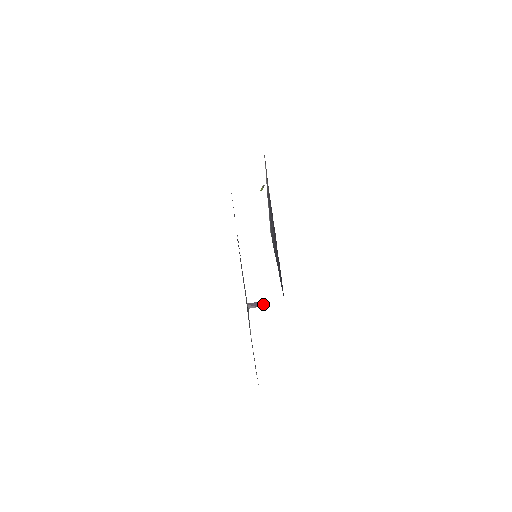
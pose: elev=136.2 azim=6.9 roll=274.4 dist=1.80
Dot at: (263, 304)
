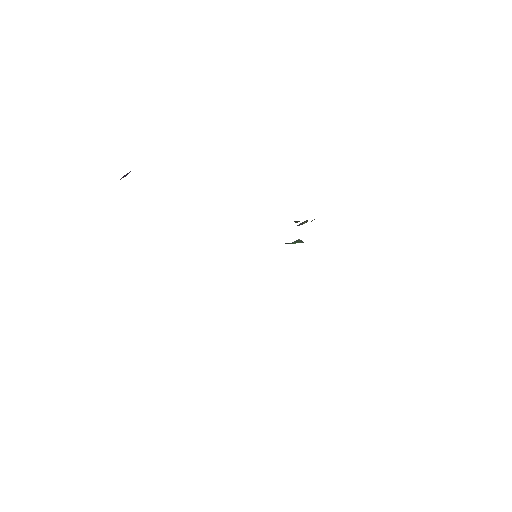
Dot at: occluded
